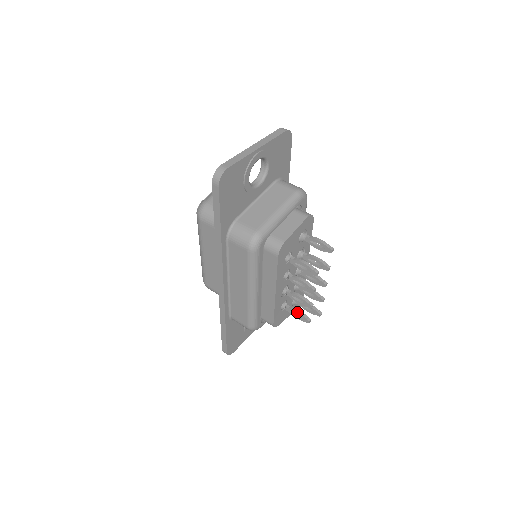
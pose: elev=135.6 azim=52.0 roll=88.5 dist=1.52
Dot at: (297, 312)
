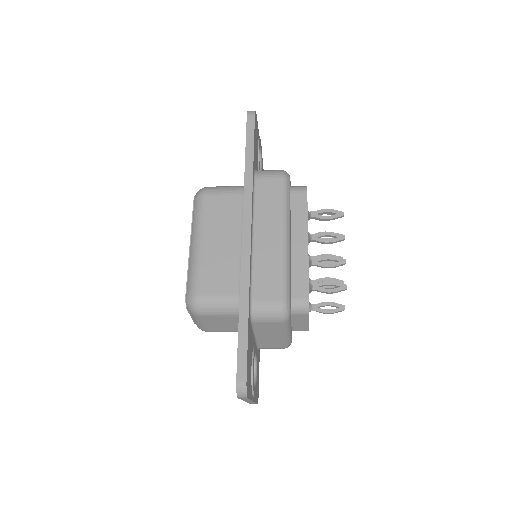
Dot at: (329, 281)
